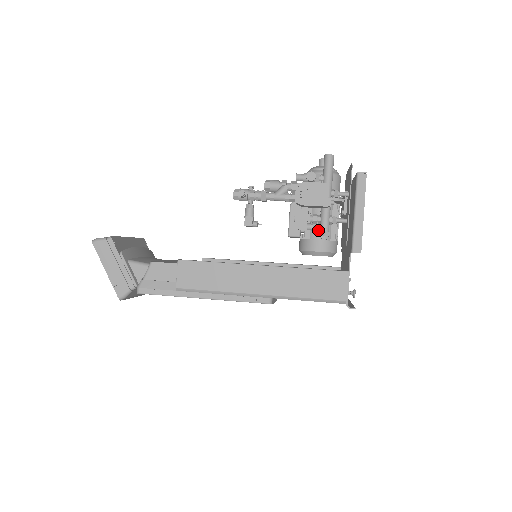
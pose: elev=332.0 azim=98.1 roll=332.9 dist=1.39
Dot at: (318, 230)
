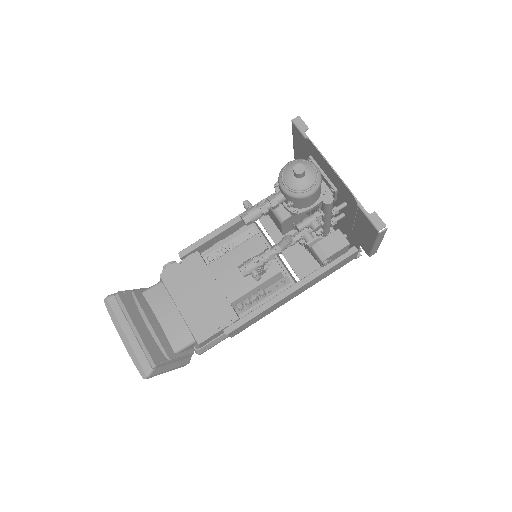
Dot at: occluded
